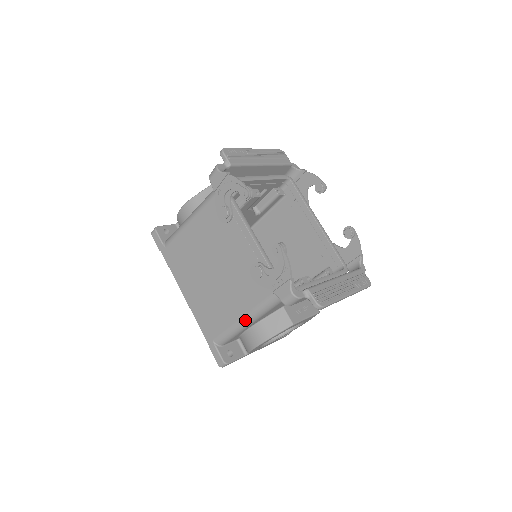
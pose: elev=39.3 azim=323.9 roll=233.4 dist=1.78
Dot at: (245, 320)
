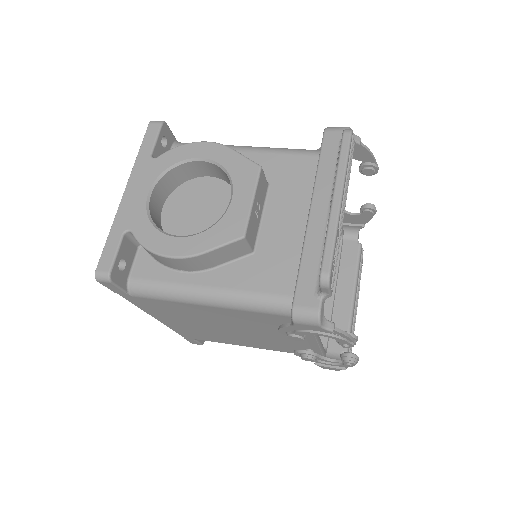
Dot at: (254, 347)
